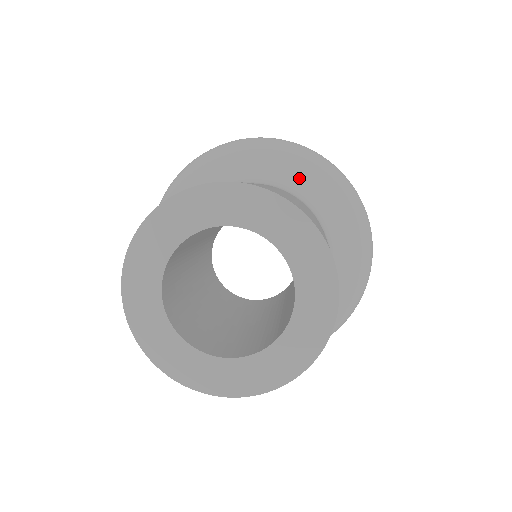
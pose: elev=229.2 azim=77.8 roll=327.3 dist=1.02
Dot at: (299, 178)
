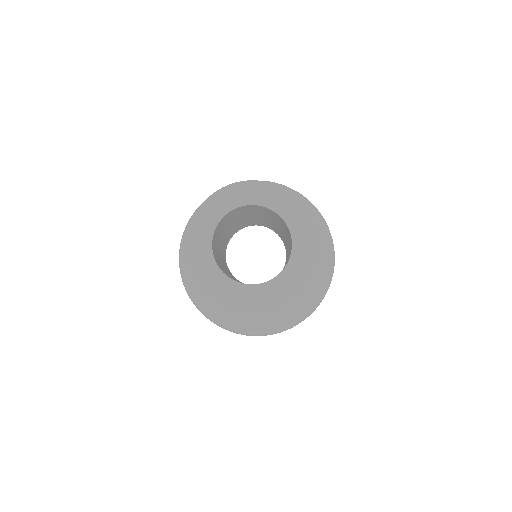
Dot at: occluded
